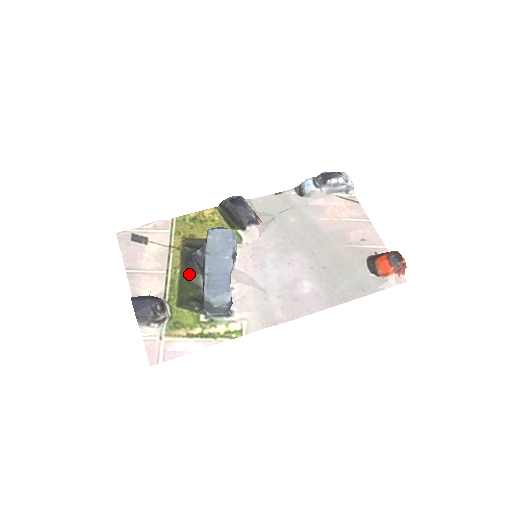
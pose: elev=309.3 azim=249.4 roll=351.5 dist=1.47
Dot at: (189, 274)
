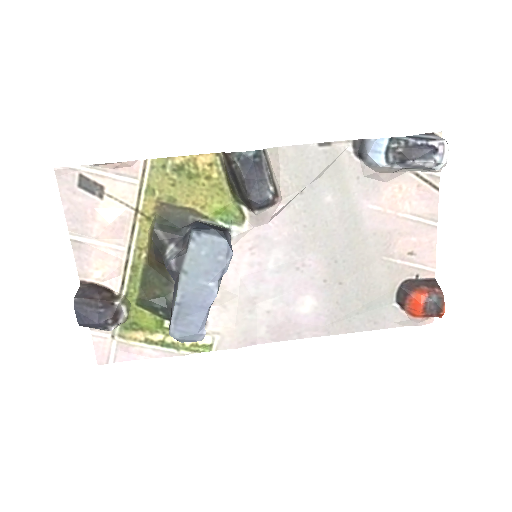
Dot at: (158, 266)
